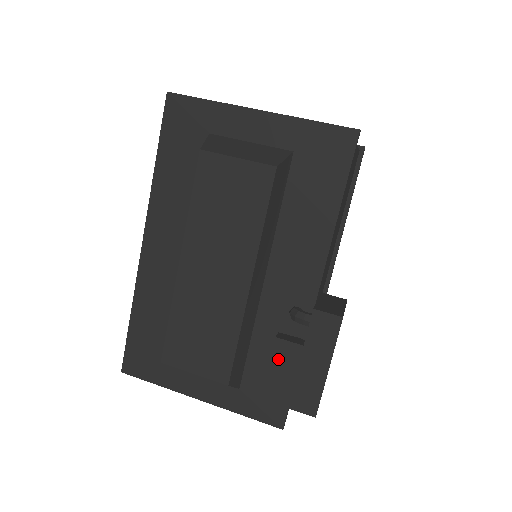
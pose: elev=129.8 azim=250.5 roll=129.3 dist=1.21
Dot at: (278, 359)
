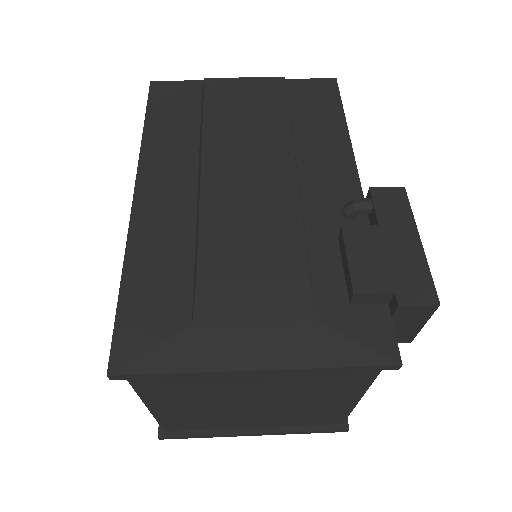
Dot at: (356, 249)
